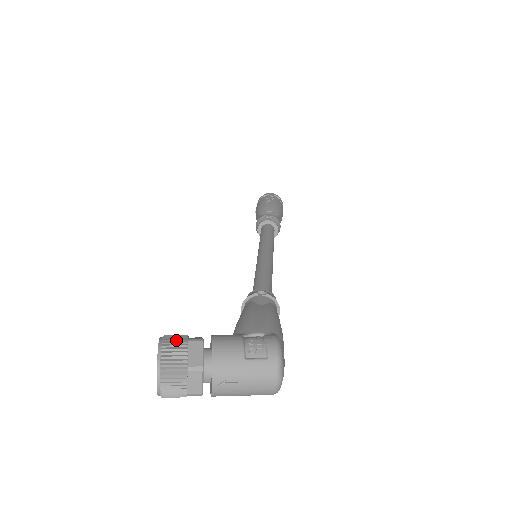
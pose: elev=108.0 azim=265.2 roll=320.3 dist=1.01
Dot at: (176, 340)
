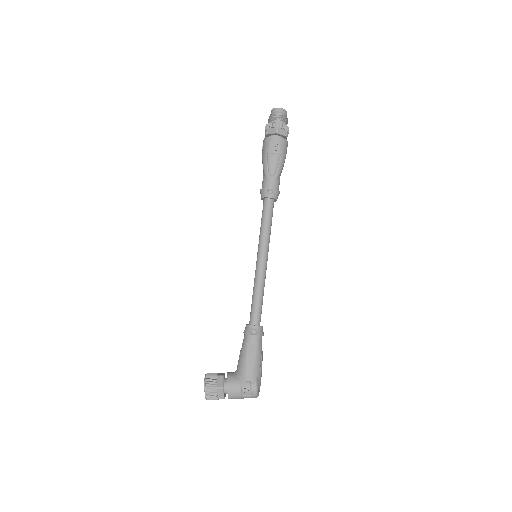
Dot at: (212, 389)
